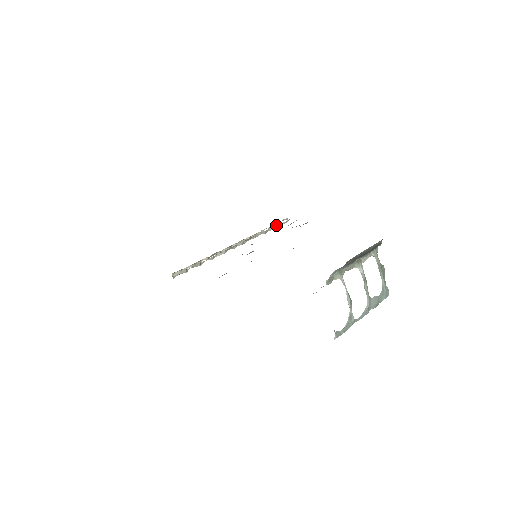
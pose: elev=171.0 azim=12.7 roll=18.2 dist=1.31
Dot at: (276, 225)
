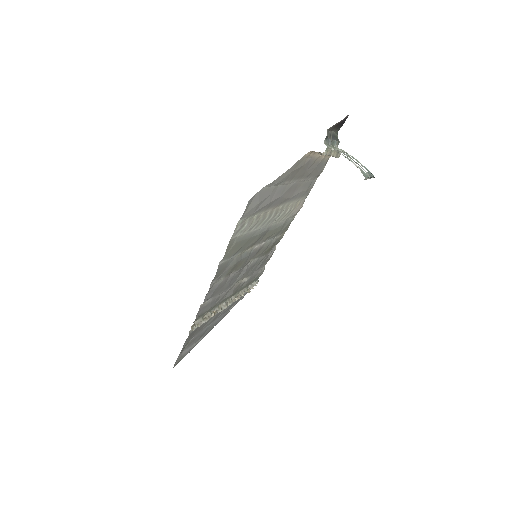
Dot at: (251, 284)
